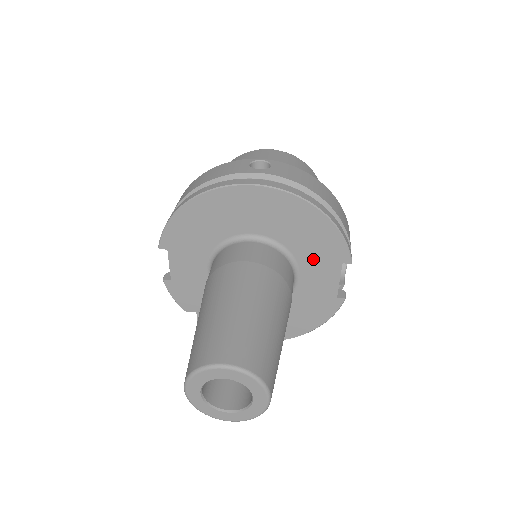
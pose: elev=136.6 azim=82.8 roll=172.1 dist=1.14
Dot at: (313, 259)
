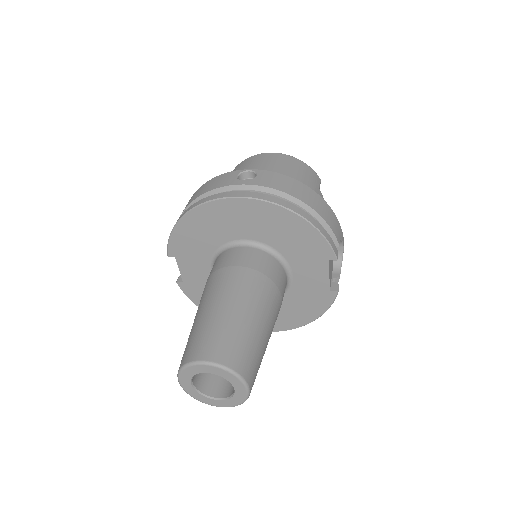
Dot at: (301, 258)
